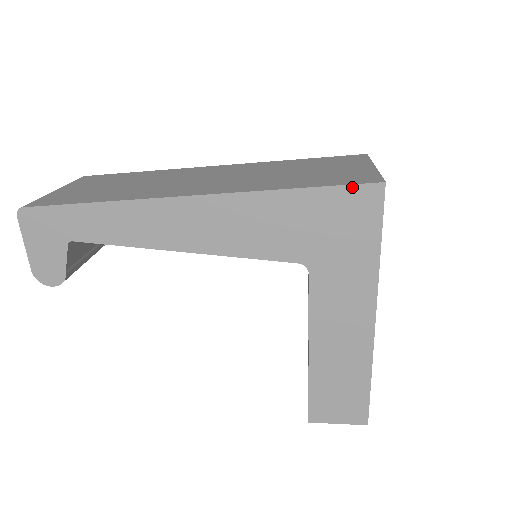
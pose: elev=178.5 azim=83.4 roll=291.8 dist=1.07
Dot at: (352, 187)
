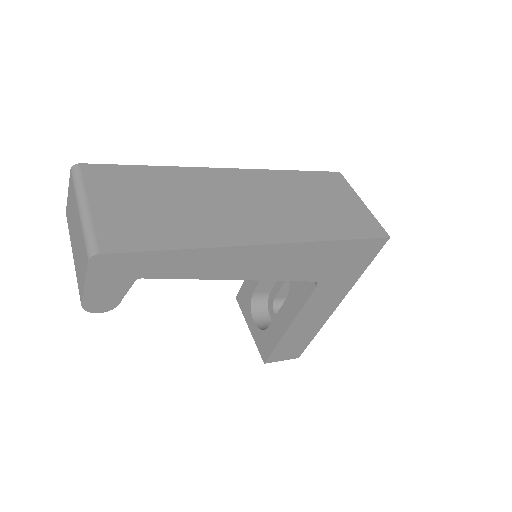
Dot at: (372, 240)
